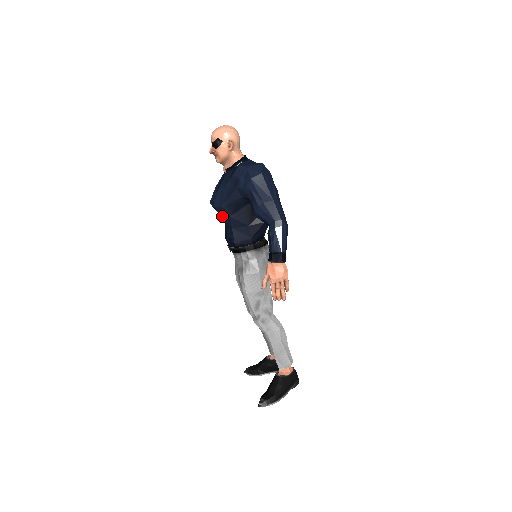
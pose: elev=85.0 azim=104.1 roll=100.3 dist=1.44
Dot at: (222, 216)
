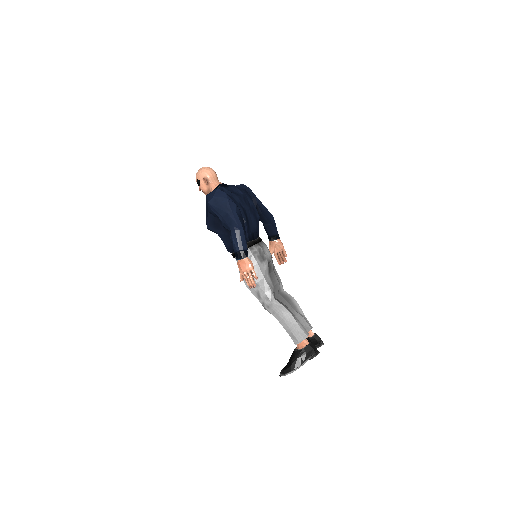
Dot at: (216, 233)
